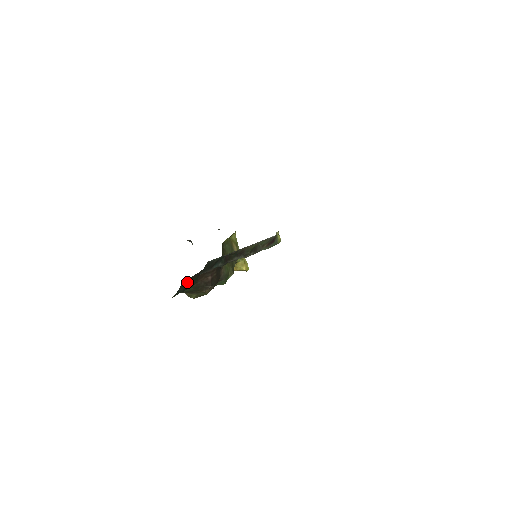
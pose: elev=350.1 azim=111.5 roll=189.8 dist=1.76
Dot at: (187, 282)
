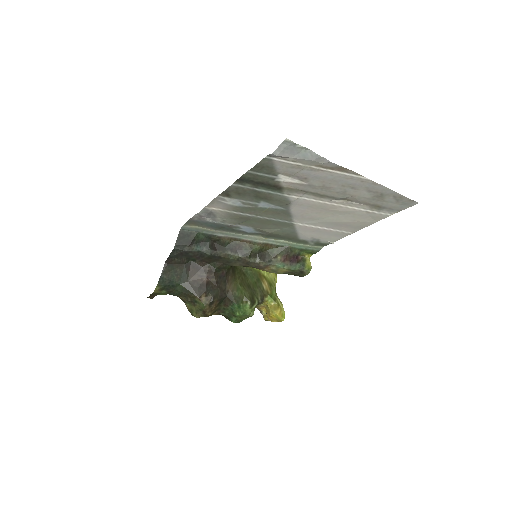
Dot at: (172, 269)
